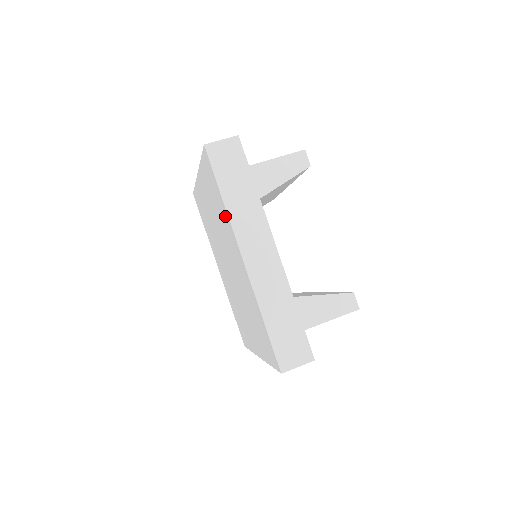
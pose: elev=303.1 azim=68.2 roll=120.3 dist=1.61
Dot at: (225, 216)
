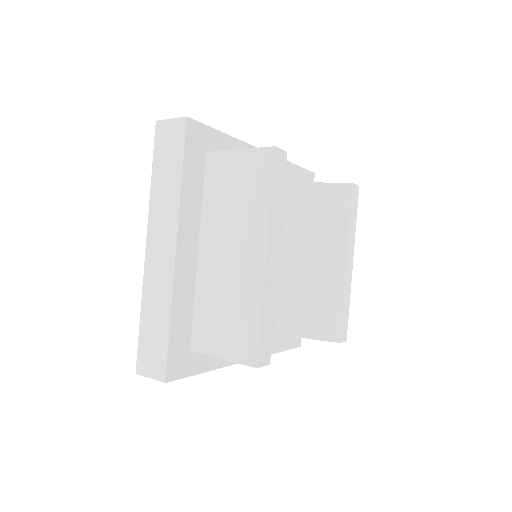
Dot at: occluded
